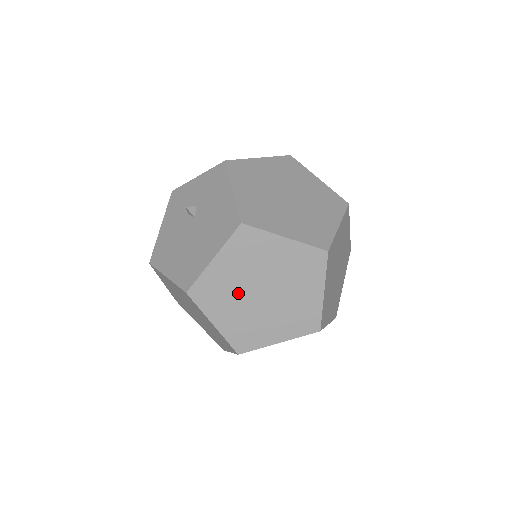
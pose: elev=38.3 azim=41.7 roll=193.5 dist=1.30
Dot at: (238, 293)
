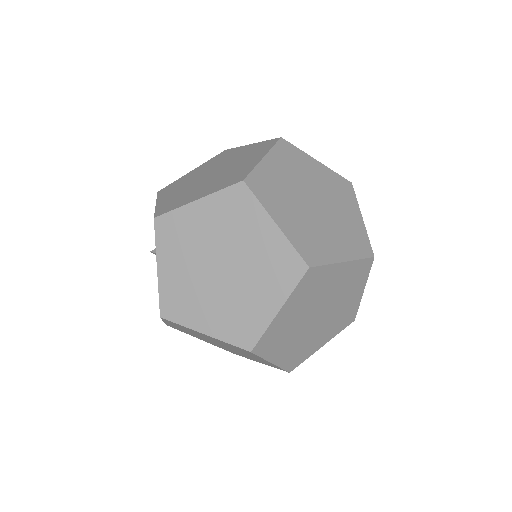
Dot at: (200, 285)
